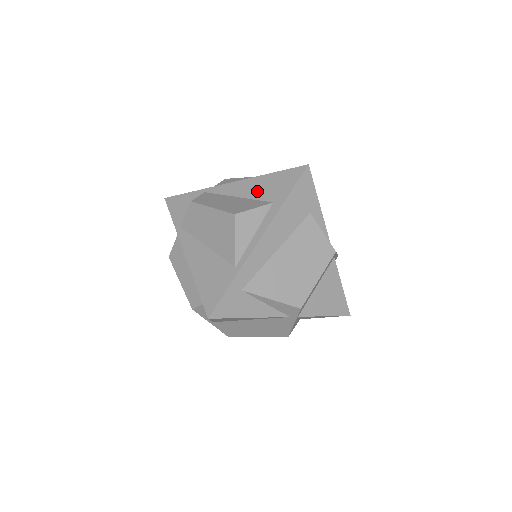
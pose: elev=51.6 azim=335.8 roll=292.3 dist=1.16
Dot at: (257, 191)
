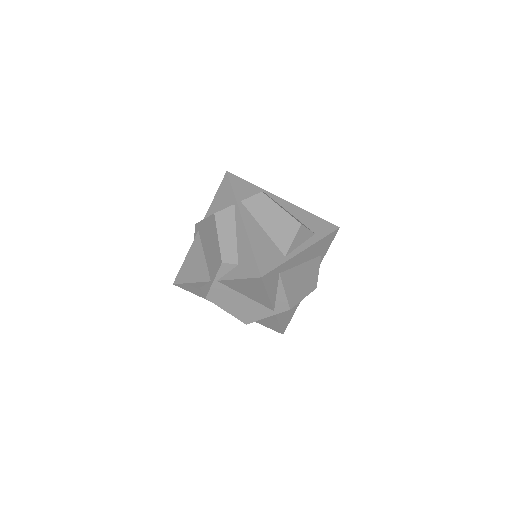
Dot at: (304, 219)
